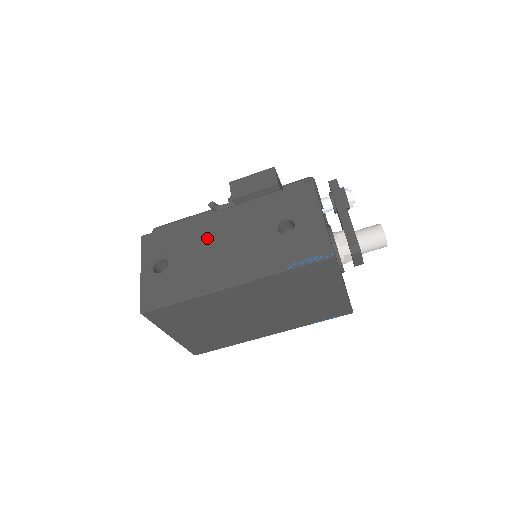
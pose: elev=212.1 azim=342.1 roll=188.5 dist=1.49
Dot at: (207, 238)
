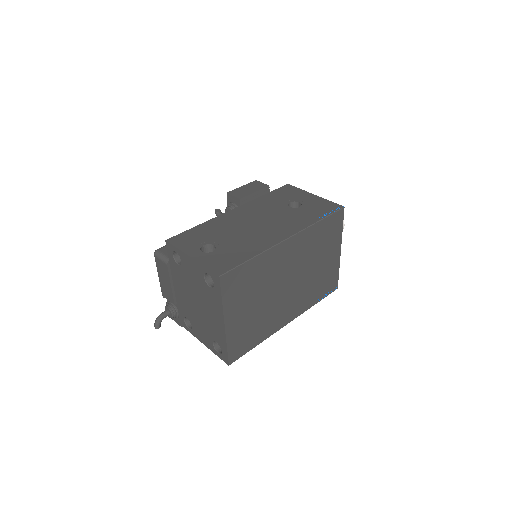
Dot at: (236, 224)
